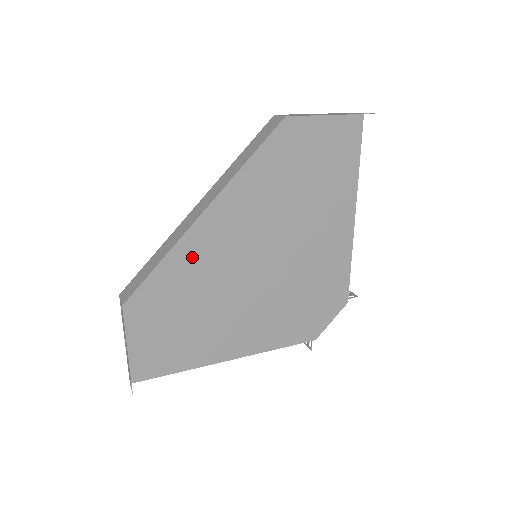
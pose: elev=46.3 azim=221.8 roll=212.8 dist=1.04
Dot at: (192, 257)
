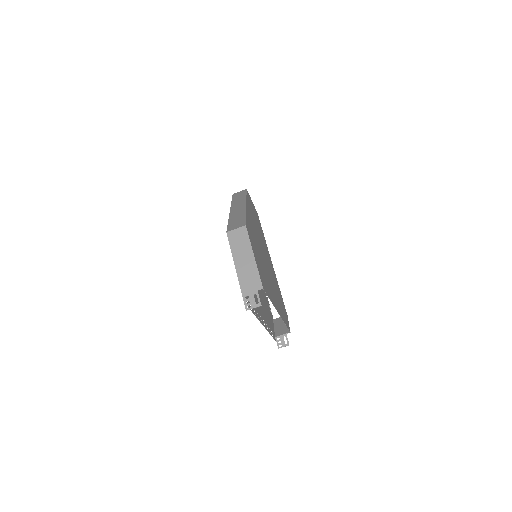
Dot at: (251, 225)
